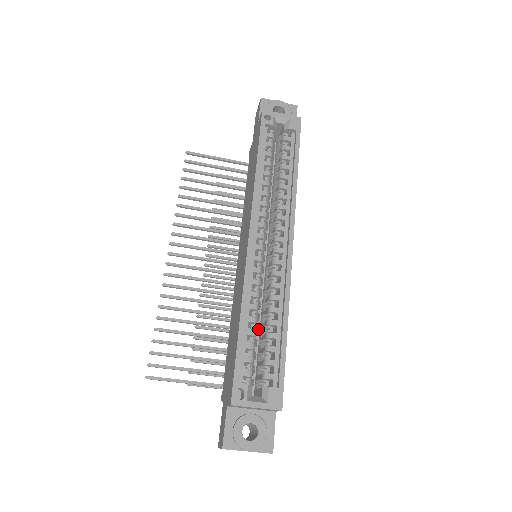
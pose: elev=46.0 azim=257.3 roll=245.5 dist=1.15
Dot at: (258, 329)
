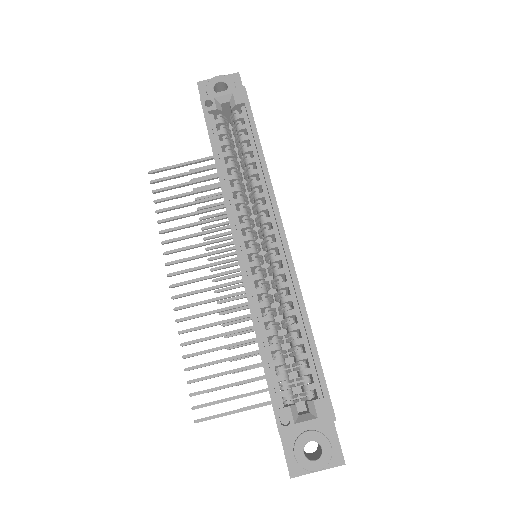
Dot at: (282, 338)
